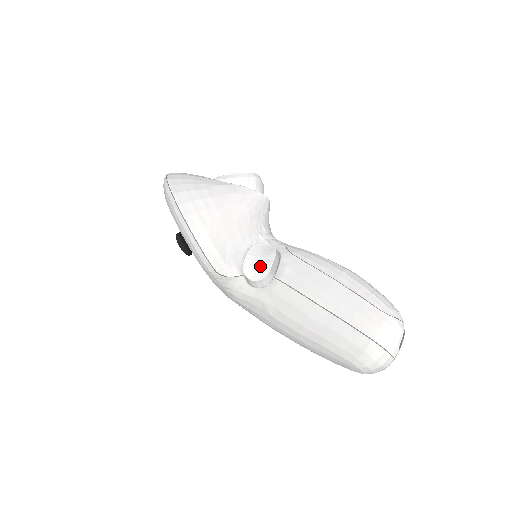
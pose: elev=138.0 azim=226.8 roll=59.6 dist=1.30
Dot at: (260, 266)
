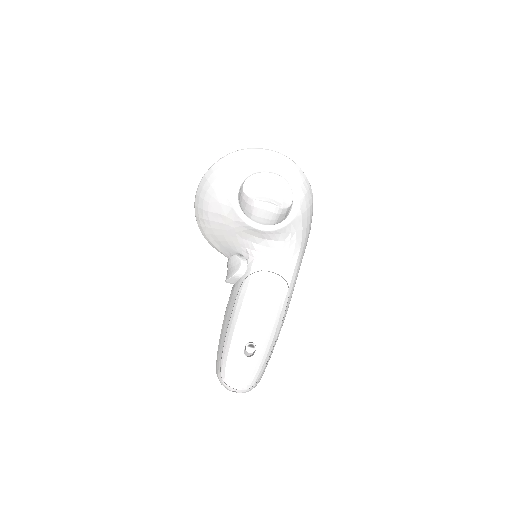
Dot at: (228, 273)
